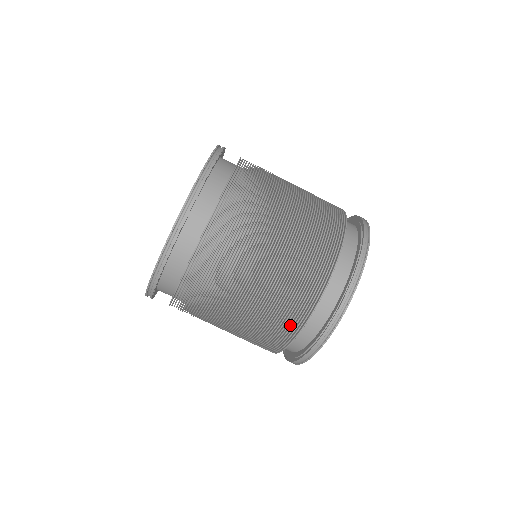
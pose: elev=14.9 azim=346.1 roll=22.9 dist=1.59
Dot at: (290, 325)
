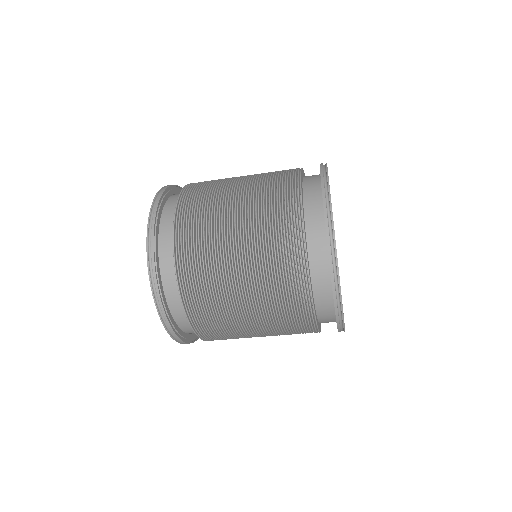
Dot at: (293, 245)
